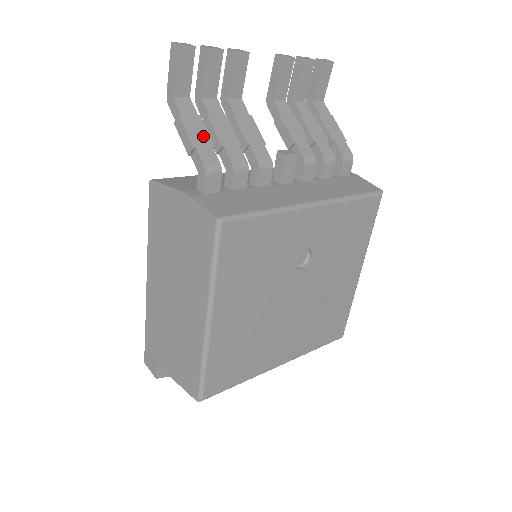
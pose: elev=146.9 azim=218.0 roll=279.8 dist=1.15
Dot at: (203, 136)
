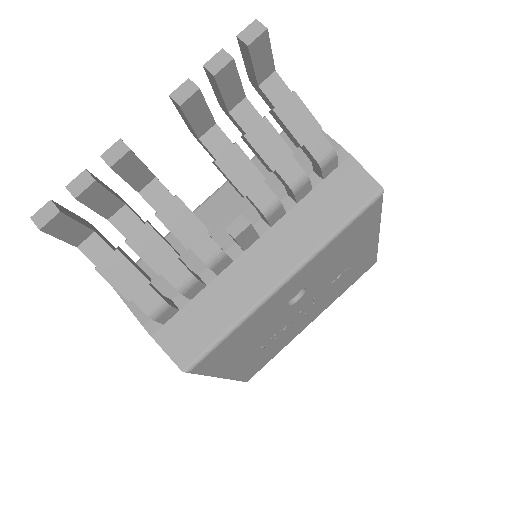
Dot at: (132, 278)
